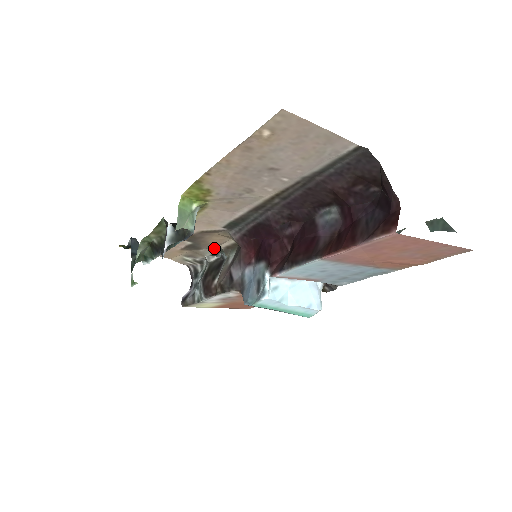
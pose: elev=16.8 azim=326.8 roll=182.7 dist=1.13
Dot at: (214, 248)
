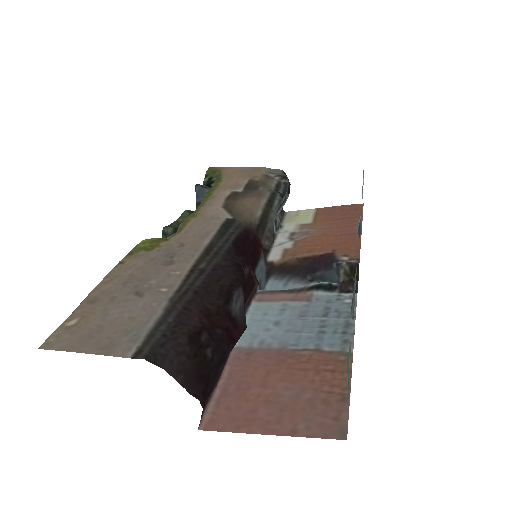
Dot at: (267, 191)
